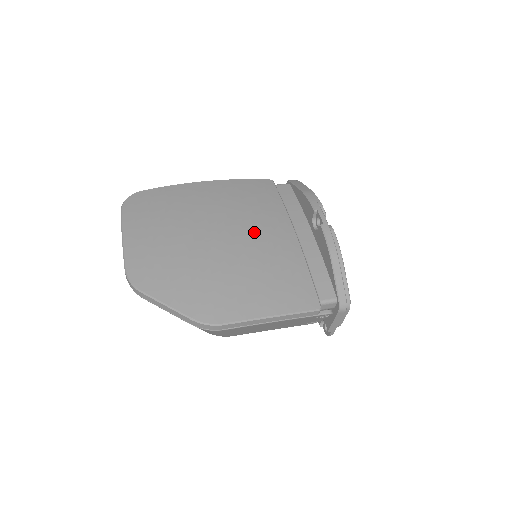
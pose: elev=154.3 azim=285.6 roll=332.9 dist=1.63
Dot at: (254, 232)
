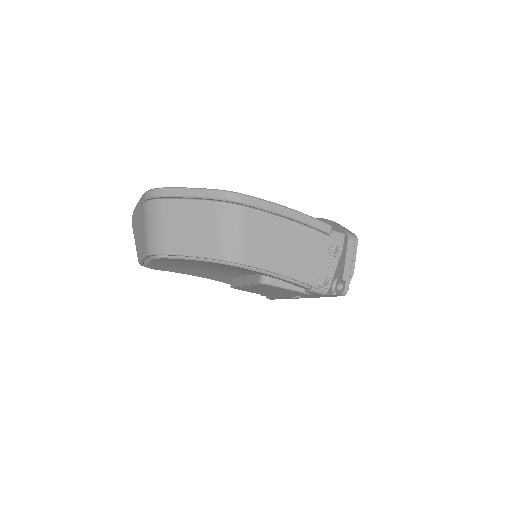
Dot at: occluded
